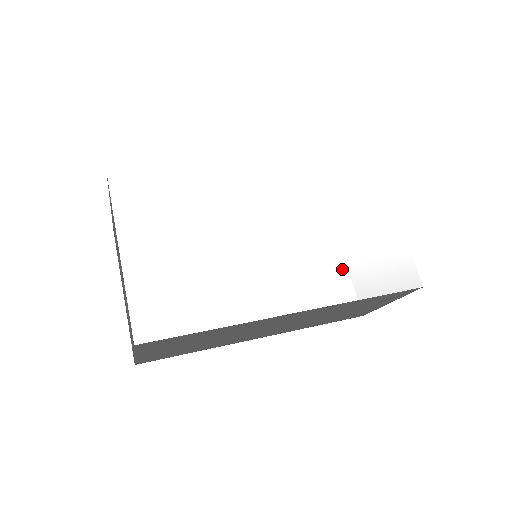
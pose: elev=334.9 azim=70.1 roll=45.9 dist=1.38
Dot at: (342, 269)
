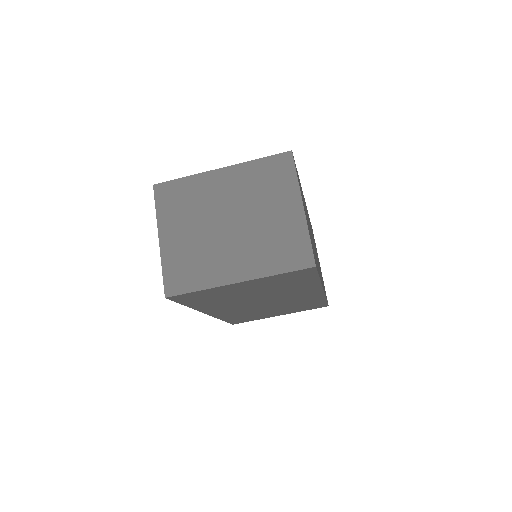
Dot at: occluded
